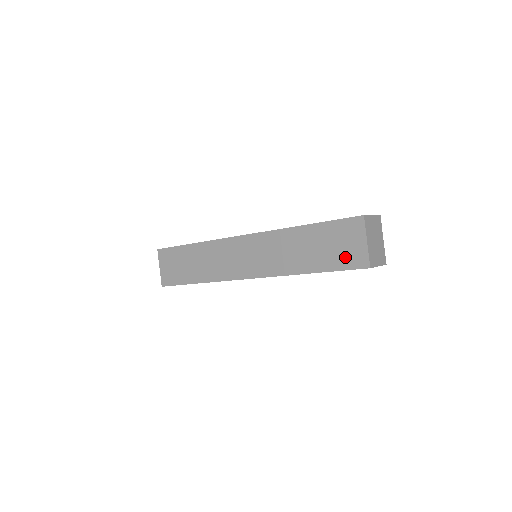
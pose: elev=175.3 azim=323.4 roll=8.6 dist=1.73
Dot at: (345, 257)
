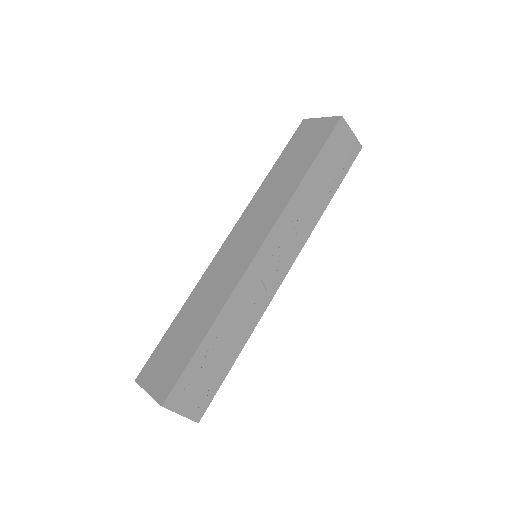
Dot at: (319, 136)
